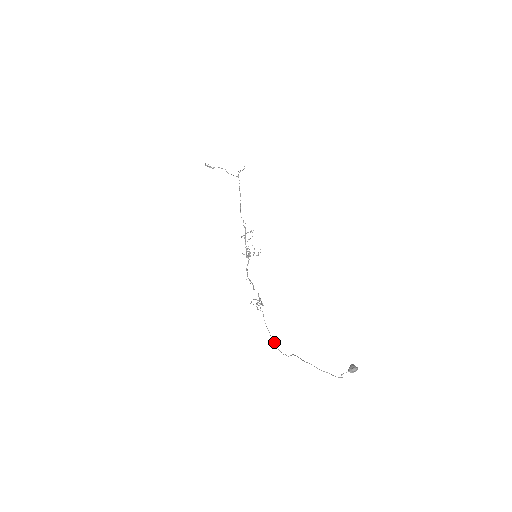
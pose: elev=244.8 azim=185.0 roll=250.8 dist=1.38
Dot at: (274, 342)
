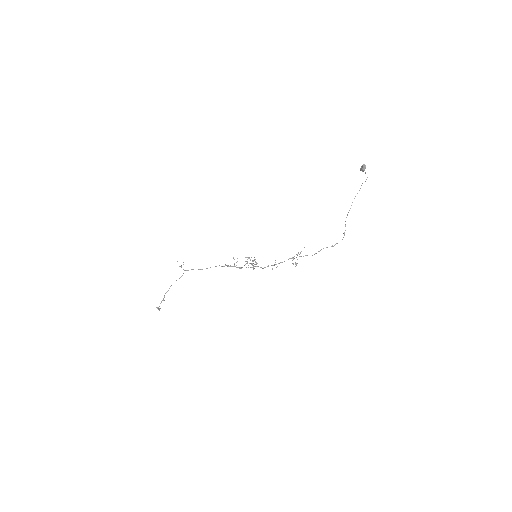
Dot at: (332, 246)
